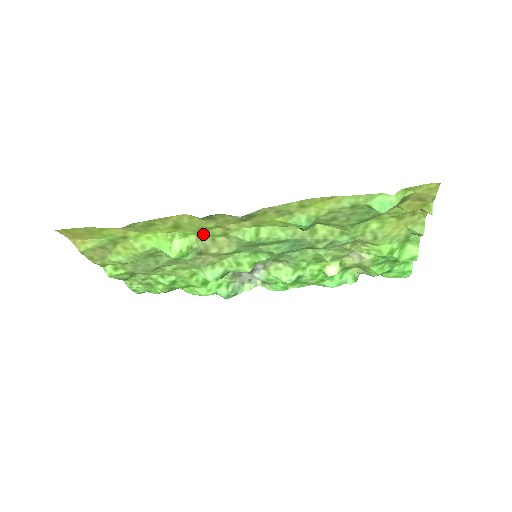
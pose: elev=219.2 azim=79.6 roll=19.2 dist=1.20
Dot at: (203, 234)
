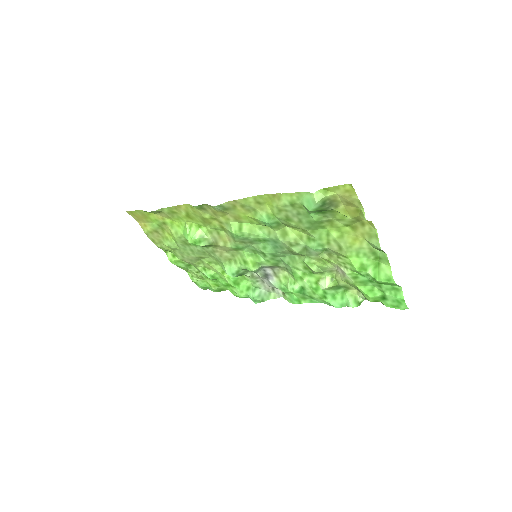
Dot at: (210, 226)
